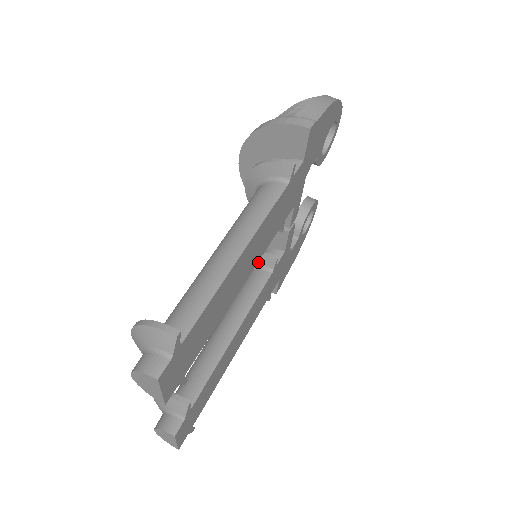
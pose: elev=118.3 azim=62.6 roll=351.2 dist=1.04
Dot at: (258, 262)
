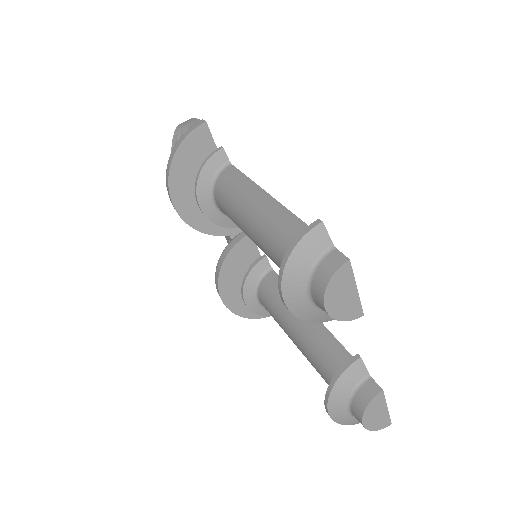
Dot at: (256, 276)
